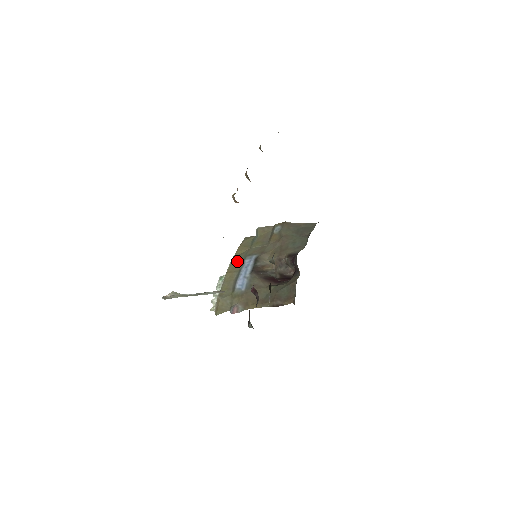
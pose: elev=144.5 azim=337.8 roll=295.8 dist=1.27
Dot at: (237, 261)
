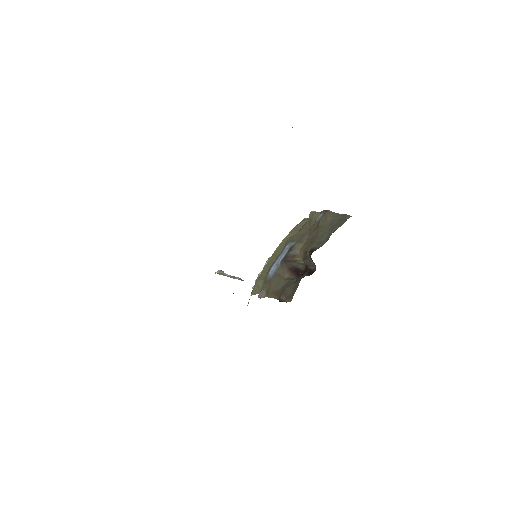
Dot at: (282, 245)
